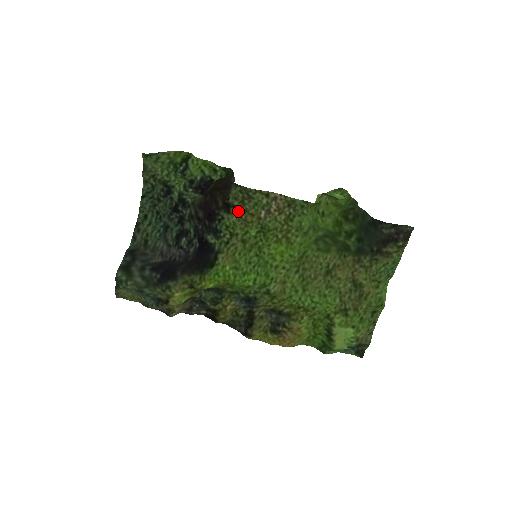
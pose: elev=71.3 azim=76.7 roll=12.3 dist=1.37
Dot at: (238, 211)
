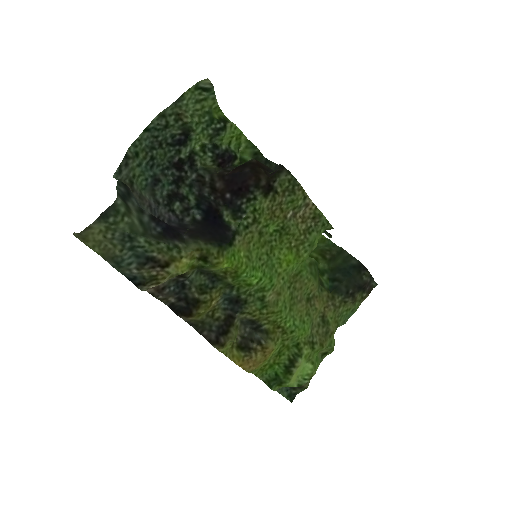
Dot at: (275, 199)
